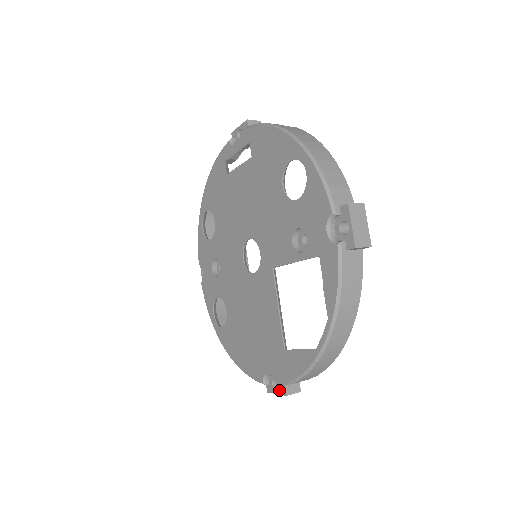
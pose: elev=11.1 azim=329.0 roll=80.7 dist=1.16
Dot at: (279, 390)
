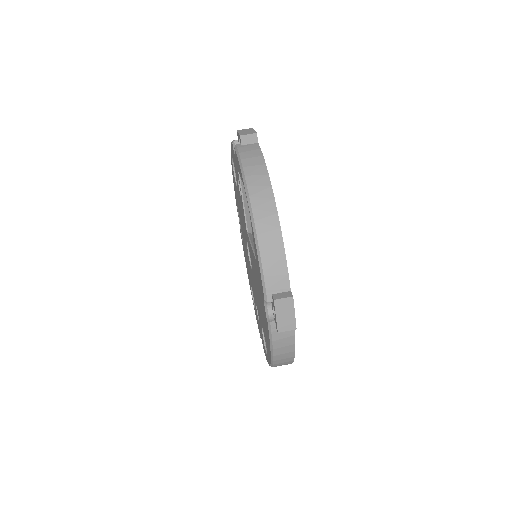
Dot at: (274, 308)
